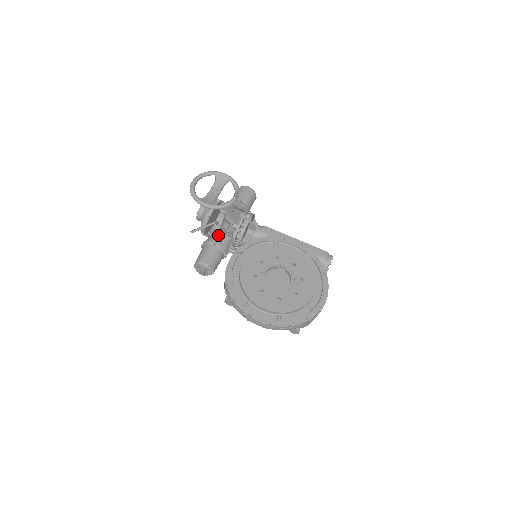
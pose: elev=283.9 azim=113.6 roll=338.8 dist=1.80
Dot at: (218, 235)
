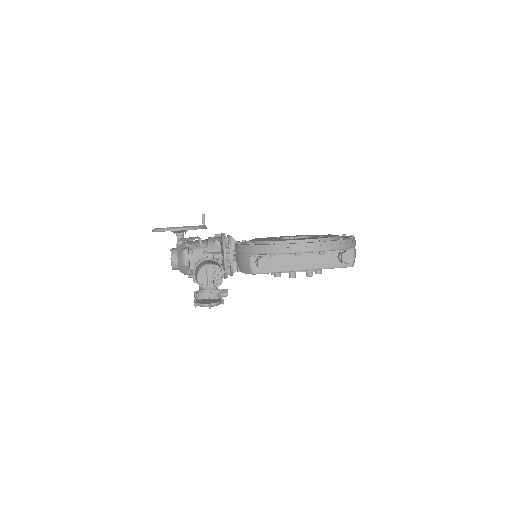
Dot at: occluded
